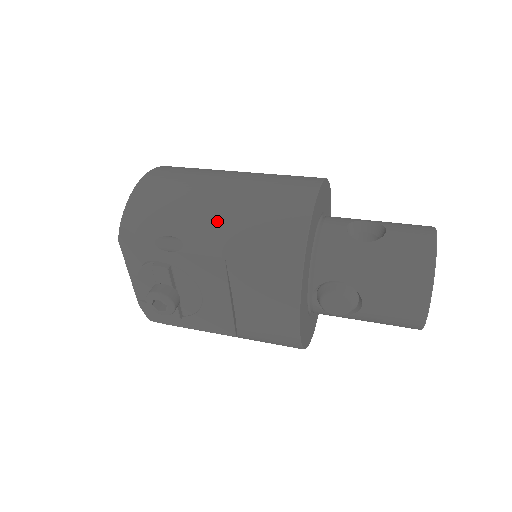
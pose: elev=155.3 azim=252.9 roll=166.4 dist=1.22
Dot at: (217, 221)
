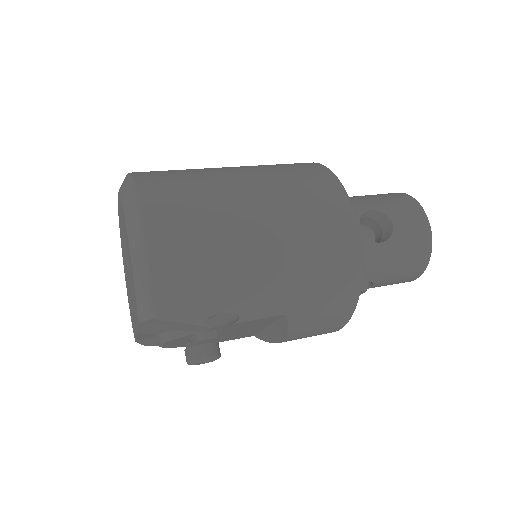
Dot at: (273, 283)
